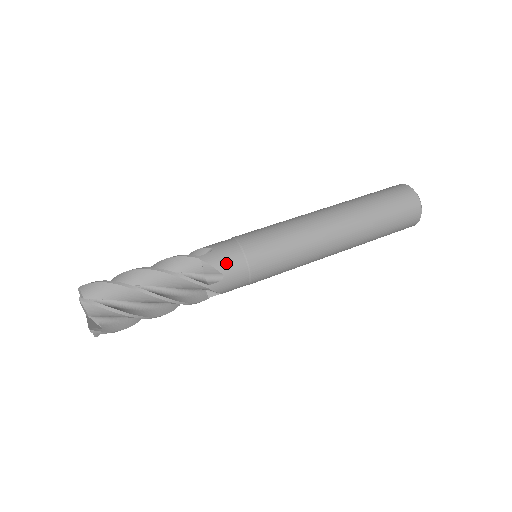
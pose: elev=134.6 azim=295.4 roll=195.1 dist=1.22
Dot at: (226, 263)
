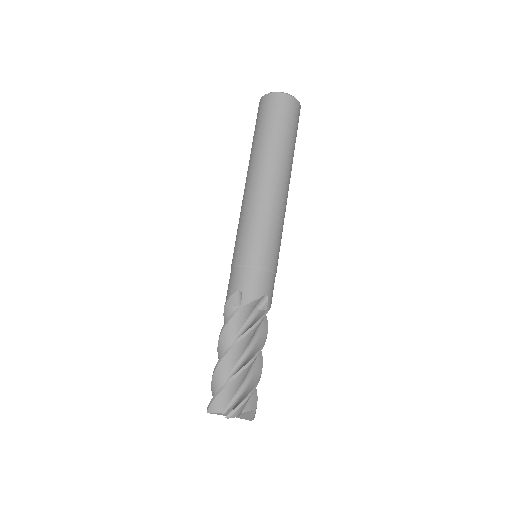
Dot at: occluded
